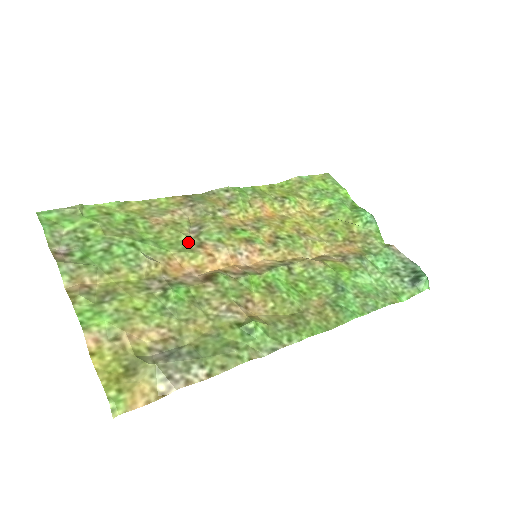
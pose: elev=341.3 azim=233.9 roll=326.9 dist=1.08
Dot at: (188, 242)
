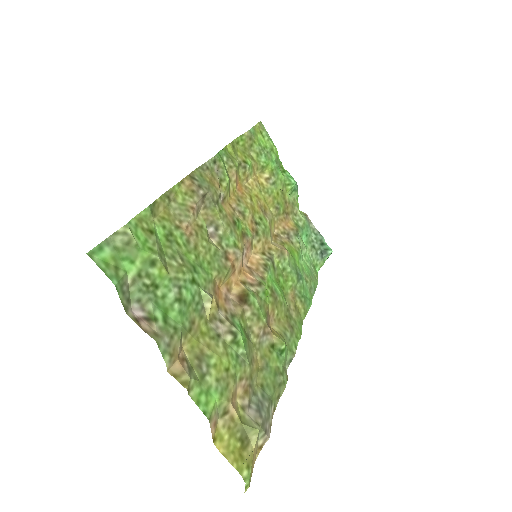
Dot at: (218, 255)
